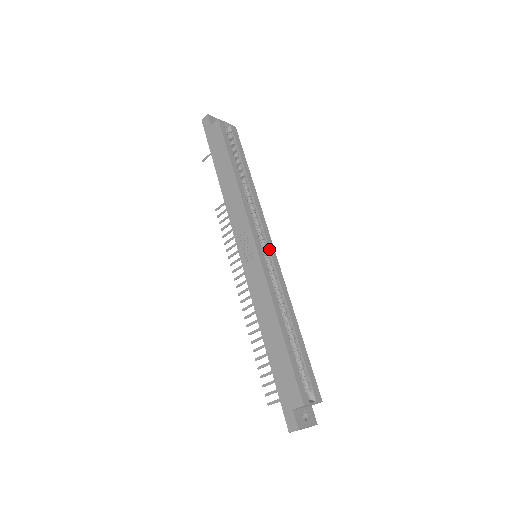
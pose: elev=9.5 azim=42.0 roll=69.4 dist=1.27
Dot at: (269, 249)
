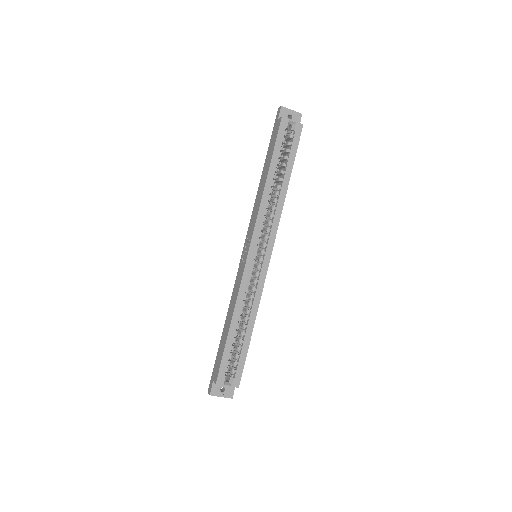
Dot at: (264, 256)
